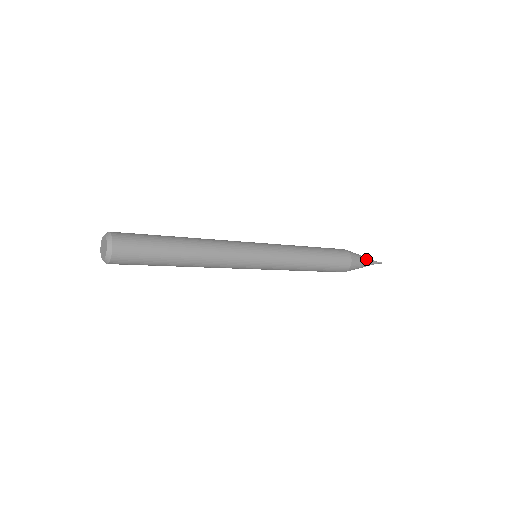
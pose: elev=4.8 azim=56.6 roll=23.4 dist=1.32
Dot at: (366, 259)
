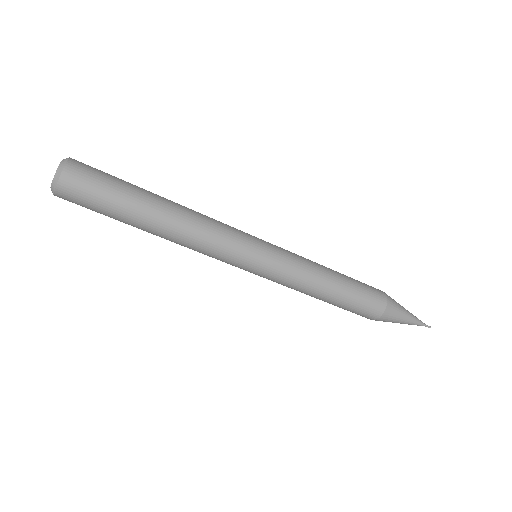
Dot at: (408, 312)
